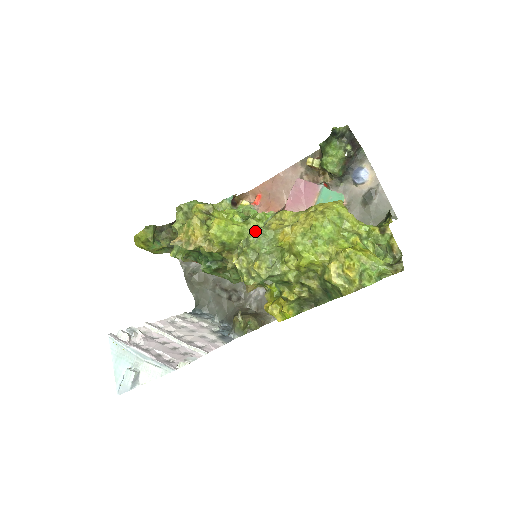
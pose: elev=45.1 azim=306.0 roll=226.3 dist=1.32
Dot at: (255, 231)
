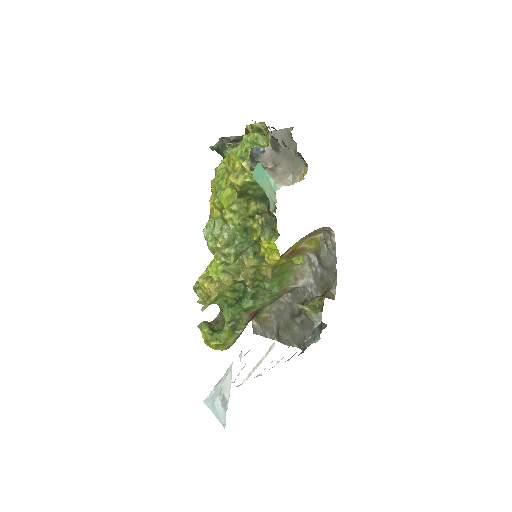
Dot at: (204, 232)
